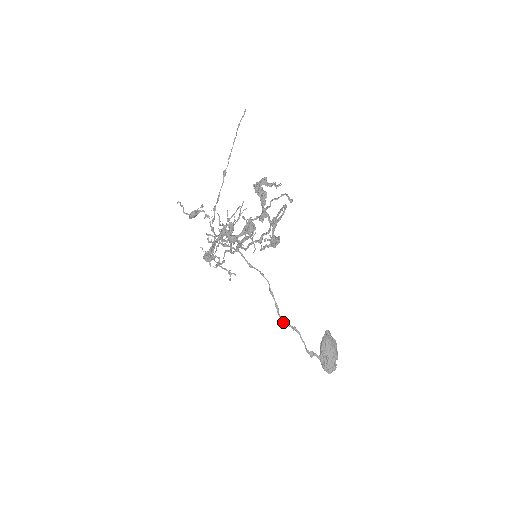
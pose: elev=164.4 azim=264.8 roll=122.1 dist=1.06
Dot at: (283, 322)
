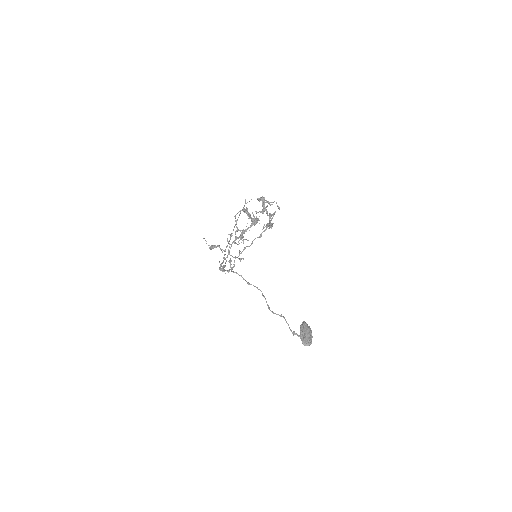
Dot at: (273, 313)
